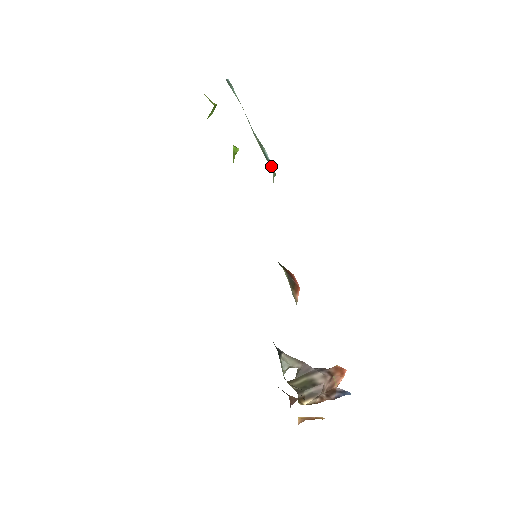
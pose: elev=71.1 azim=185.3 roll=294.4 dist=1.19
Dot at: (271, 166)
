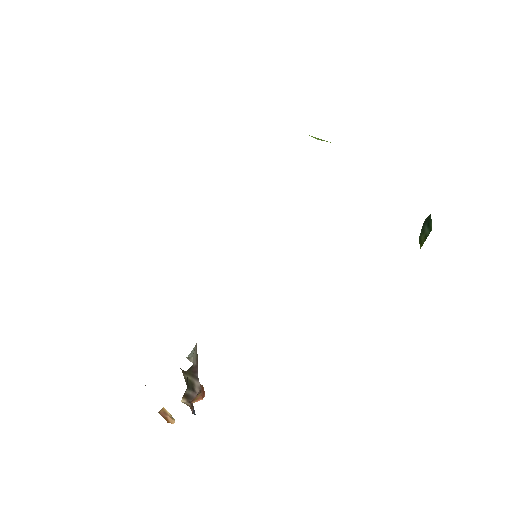
Dot at: occluded
